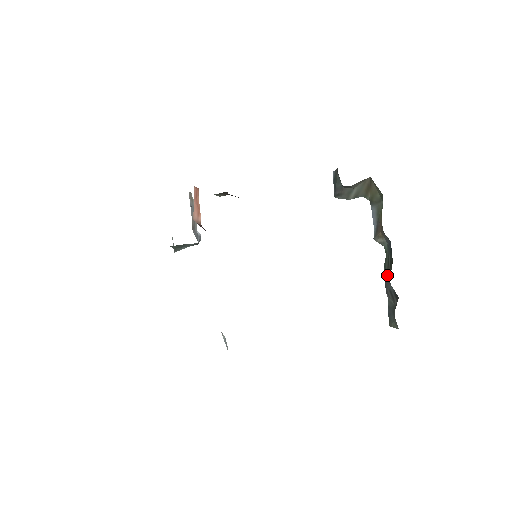
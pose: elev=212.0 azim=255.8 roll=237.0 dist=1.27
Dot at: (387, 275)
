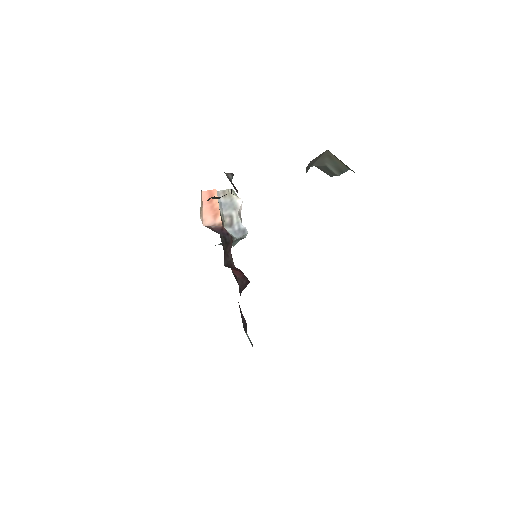
Dot at: occluded
